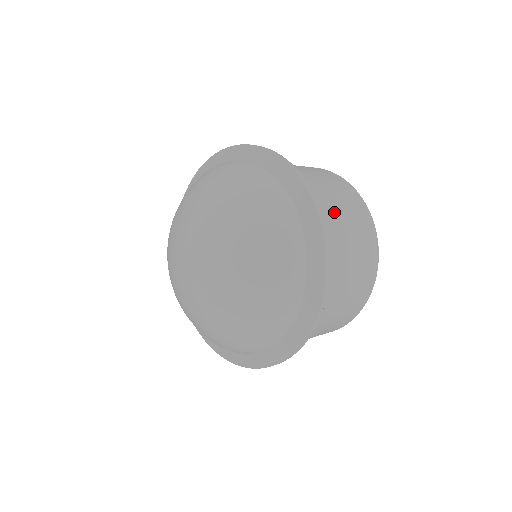
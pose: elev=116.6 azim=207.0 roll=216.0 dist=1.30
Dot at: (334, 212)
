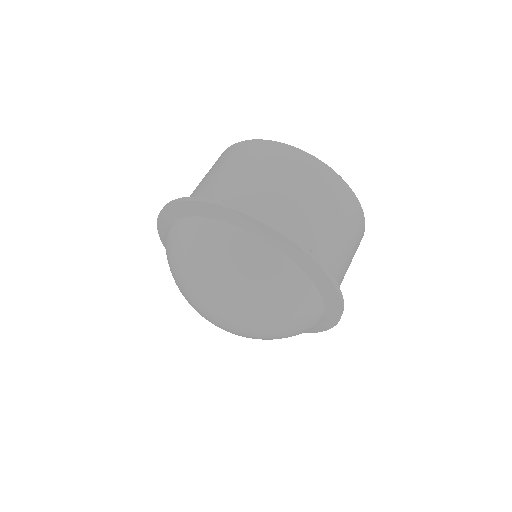
Dot at: (336, 244)
